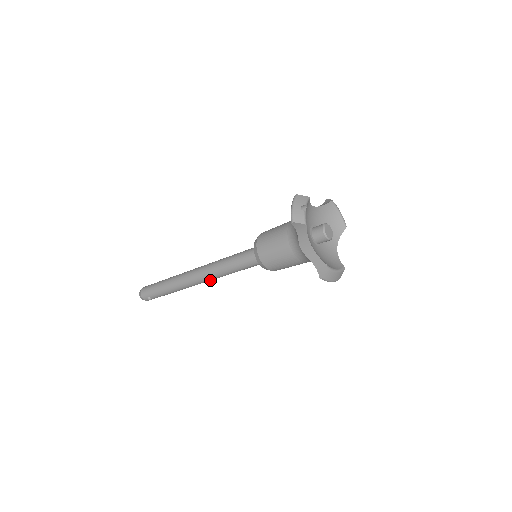
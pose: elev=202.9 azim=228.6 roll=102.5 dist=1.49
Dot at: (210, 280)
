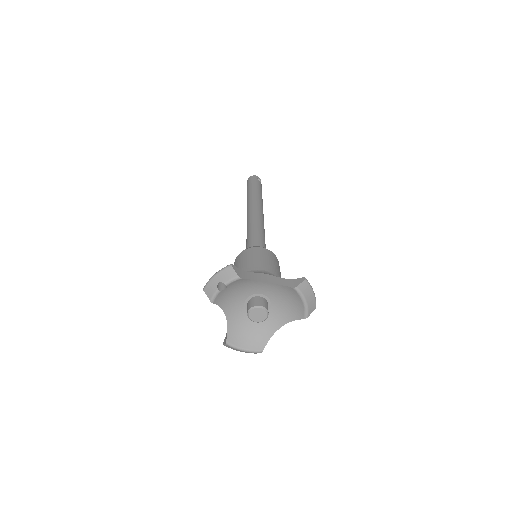
Dot at: occluded
